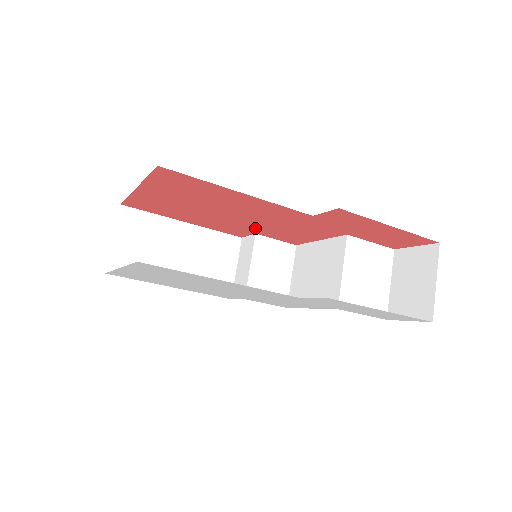
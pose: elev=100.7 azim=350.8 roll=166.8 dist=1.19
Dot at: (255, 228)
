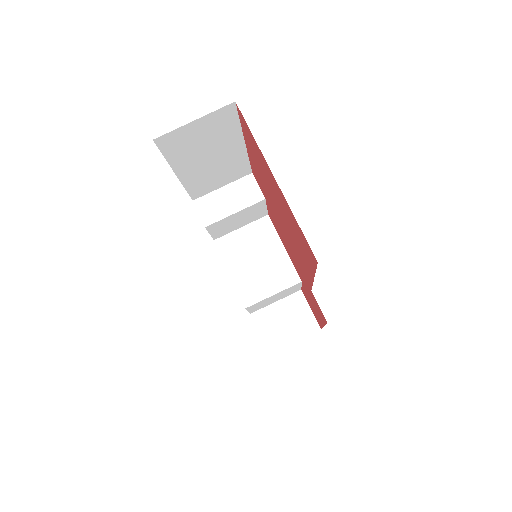
Dot at: occluded
